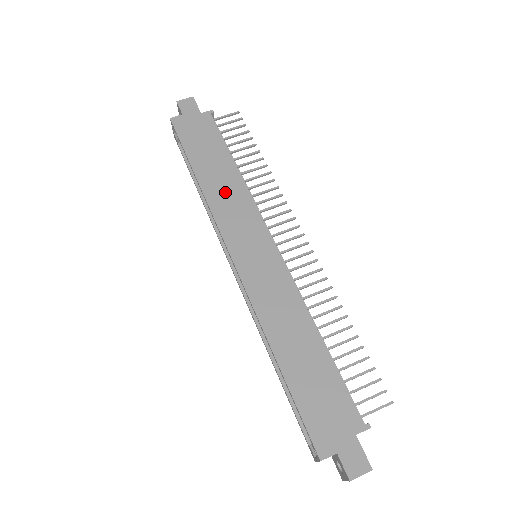
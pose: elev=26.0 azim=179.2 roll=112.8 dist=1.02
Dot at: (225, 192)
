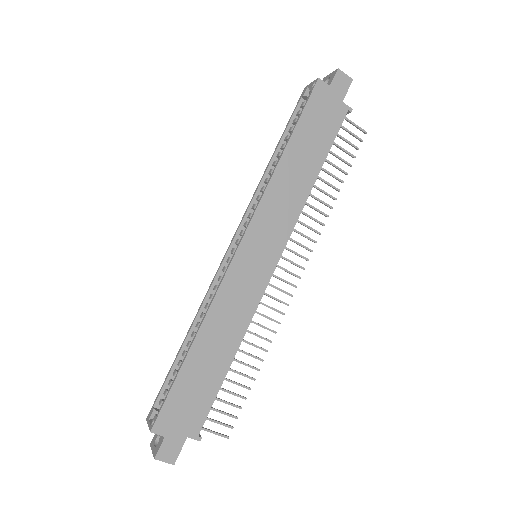
Dot at: (289, 189)
